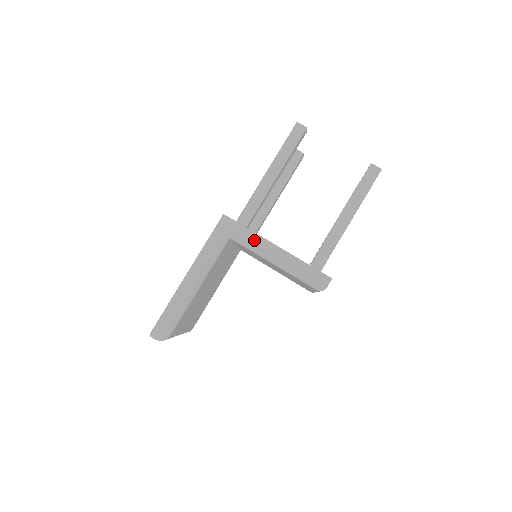
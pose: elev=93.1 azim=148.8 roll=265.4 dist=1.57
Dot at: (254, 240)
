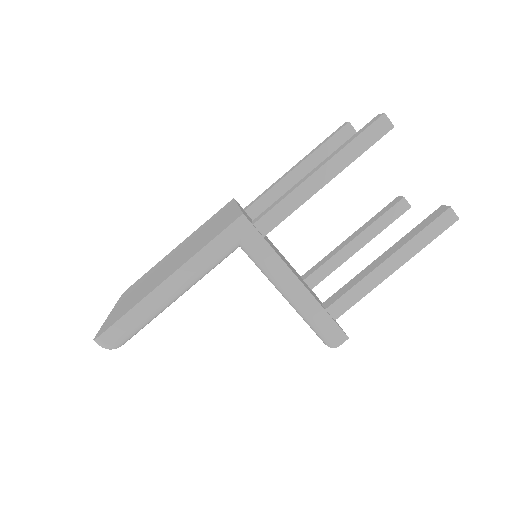
Dot at: (272, 262)
